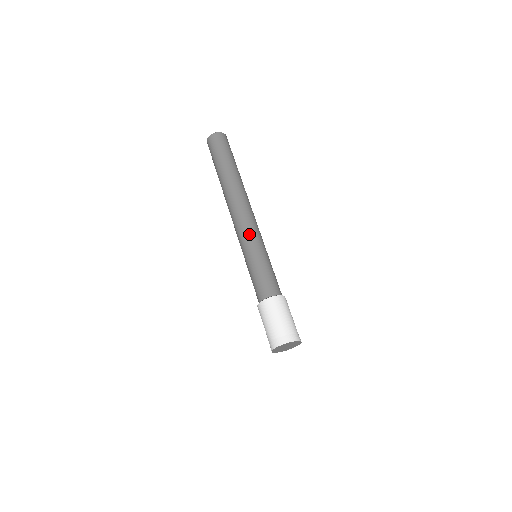
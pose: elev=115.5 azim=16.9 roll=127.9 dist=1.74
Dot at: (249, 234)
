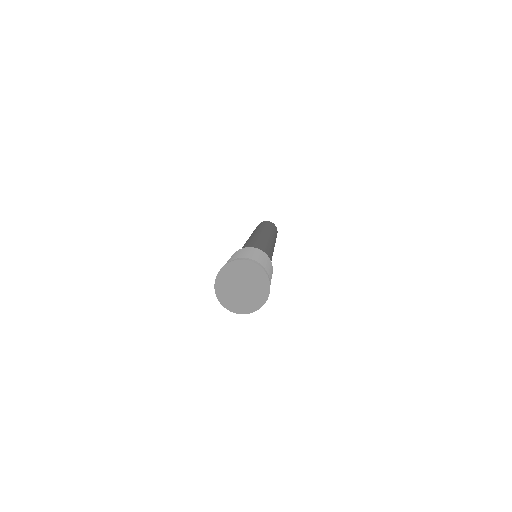
Dot at: (270, 242)
